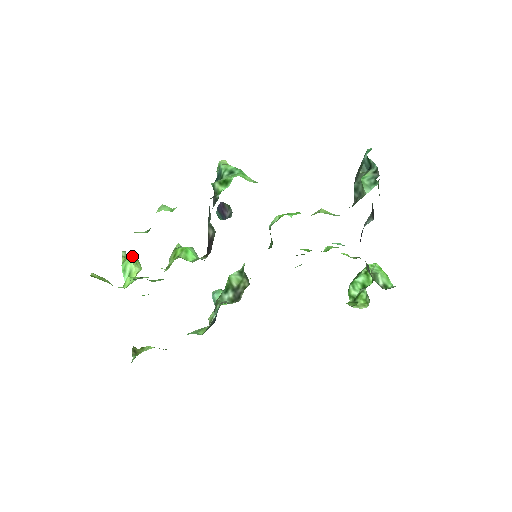
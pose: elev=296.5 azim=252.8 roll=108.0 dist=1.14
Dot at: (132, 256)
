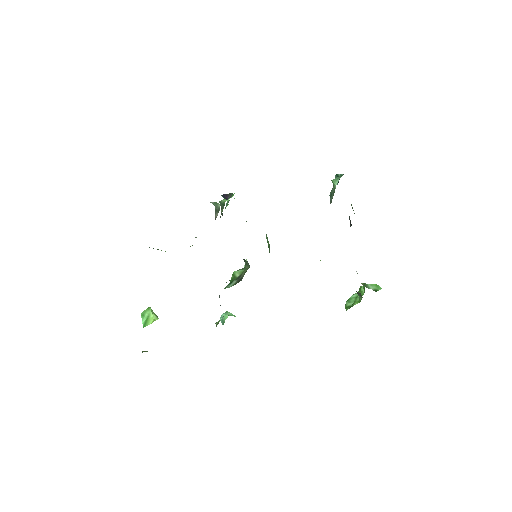
Dot at: (151, 309)
